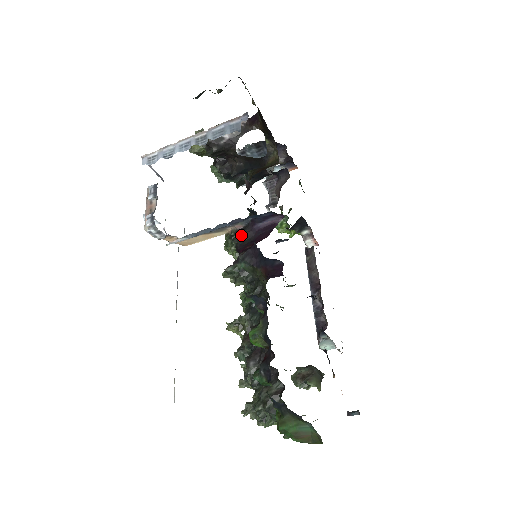
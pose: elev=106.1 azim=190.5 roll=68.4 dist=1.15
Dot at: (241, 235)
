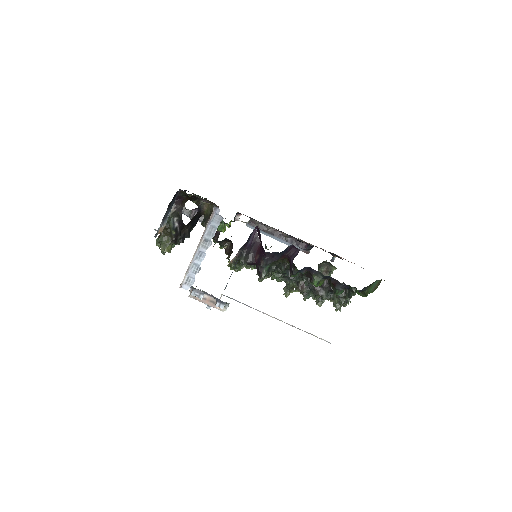
Dot at: (244, 257)
